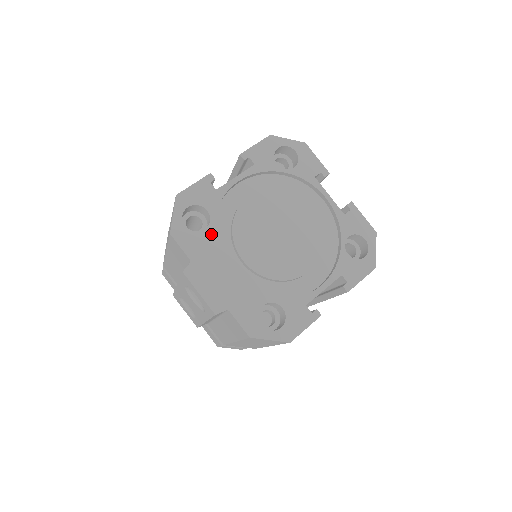
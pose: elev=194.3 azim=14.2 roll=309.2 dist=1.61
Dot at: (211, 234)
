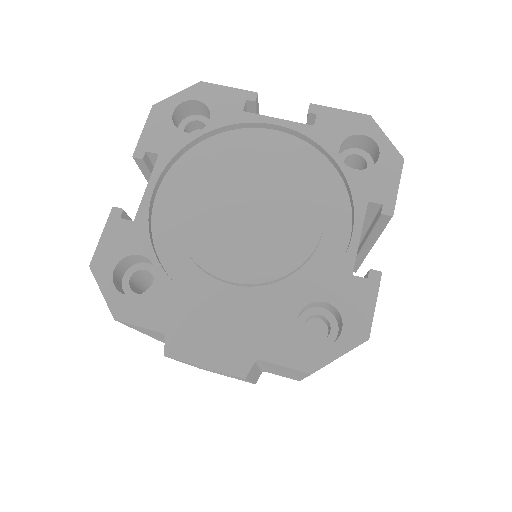
Dot at: (166, 280)
